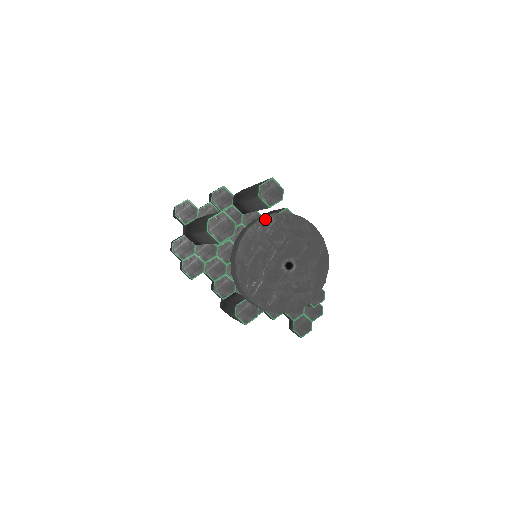
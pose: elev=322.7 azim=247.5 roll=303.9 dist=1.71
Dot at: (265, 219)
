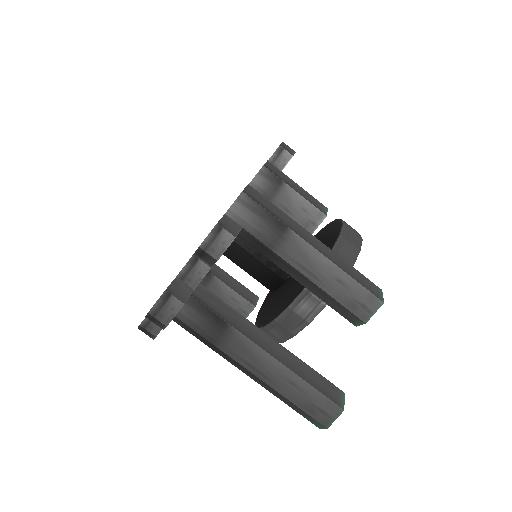
Dot at: occluded
